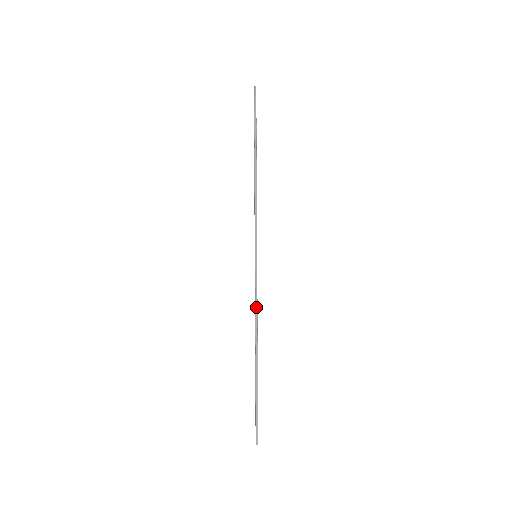
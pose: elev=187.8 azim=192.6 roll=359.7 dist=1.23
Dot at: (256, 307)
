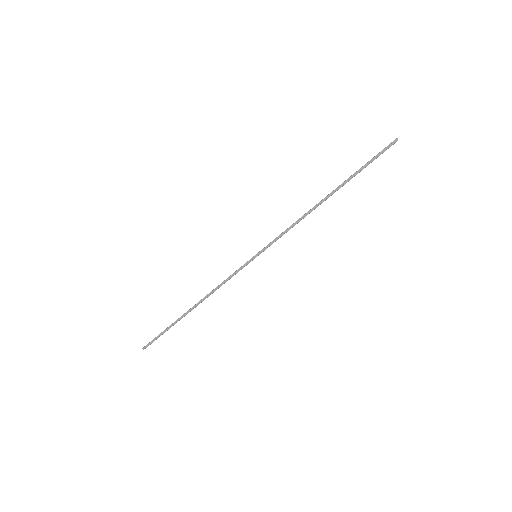
Dot at: (221, 284)
